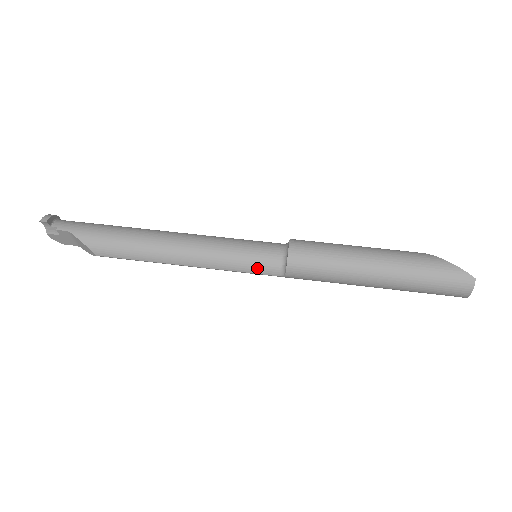
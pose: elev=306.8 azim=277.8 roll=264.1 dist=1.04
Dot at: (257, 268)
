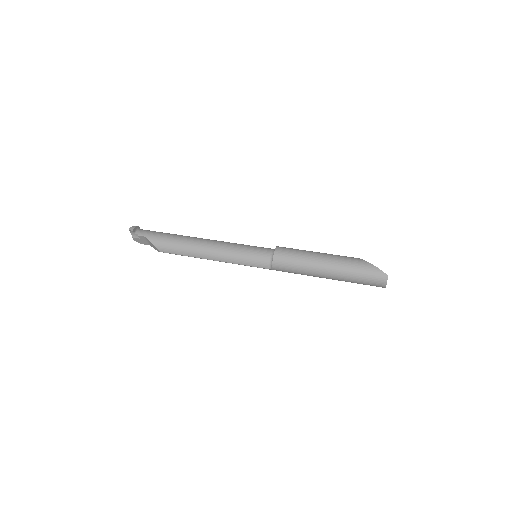
Dot at: (255, 263)
